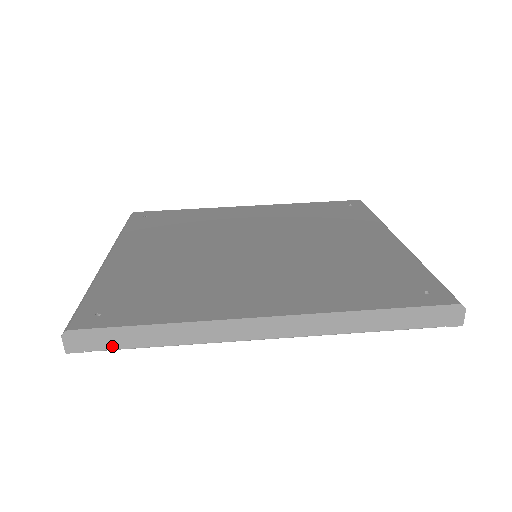
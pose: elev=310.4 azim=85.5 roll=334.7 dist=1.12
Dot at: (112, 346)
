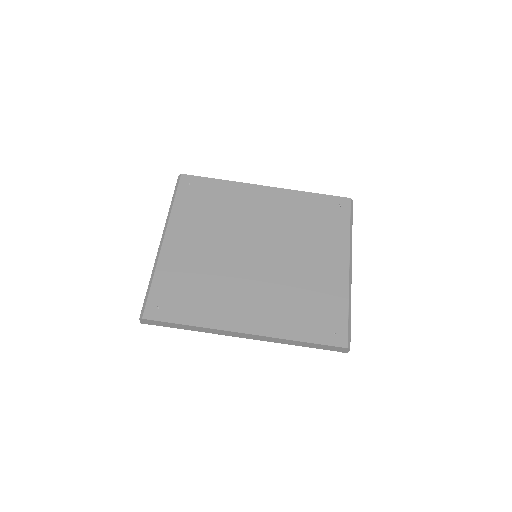
Dot at: (164, 326)
